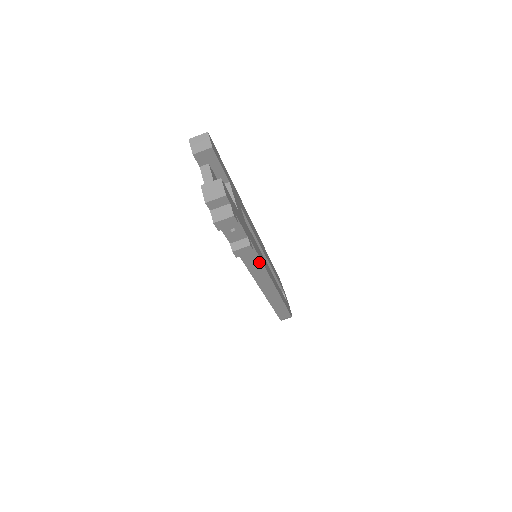
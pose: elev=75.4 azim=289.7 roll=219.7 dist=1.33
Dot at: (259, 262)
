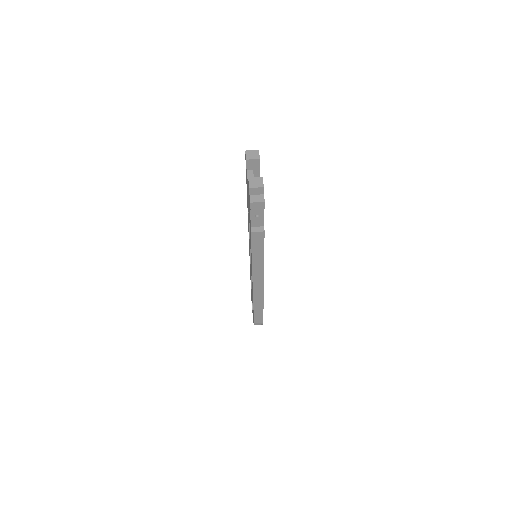
Dot at: (262, 254)
